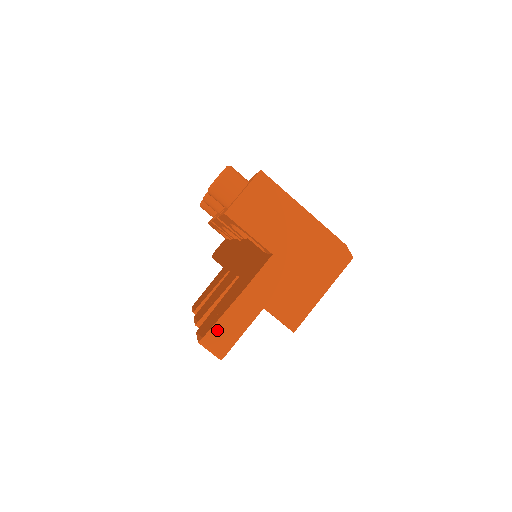
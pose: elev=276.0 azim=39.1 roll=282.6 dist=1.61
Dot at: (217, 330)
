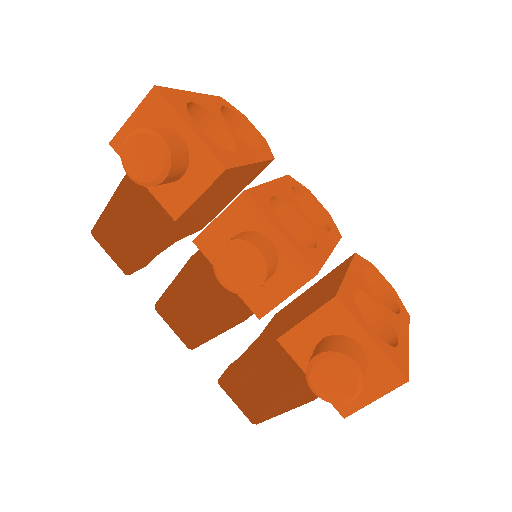
Dot at: (272, 412)
